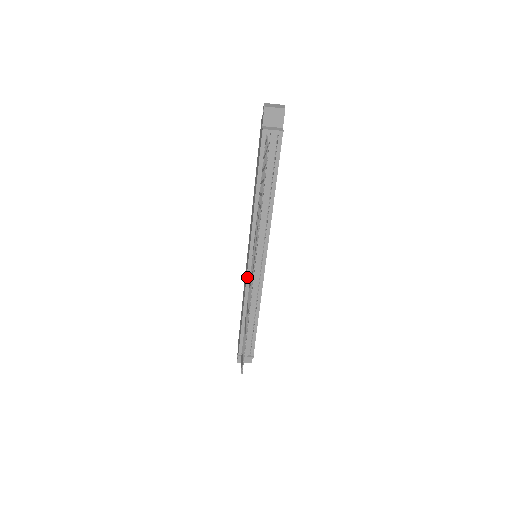
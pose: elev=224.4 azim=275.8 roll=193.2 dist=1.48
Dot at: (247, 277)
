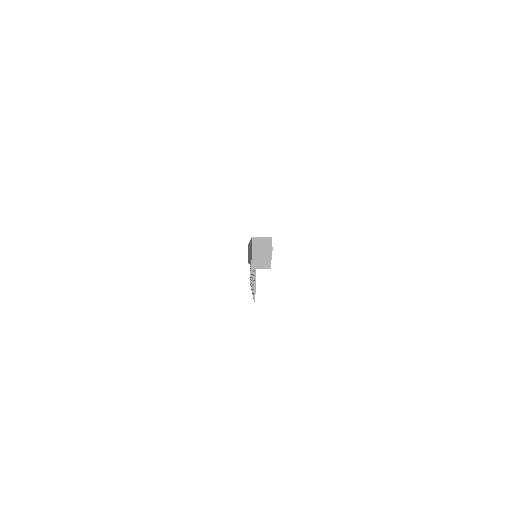
Dot at: occluded
